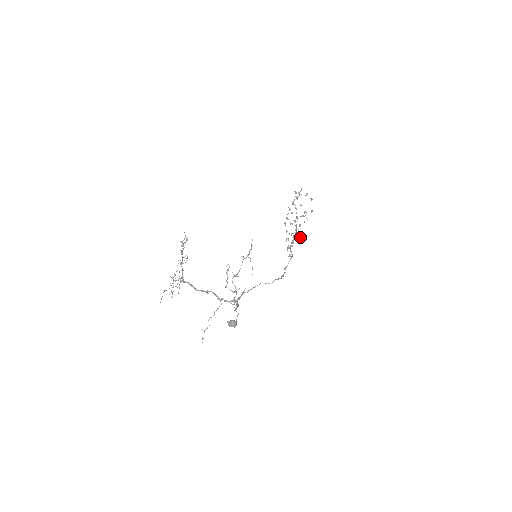
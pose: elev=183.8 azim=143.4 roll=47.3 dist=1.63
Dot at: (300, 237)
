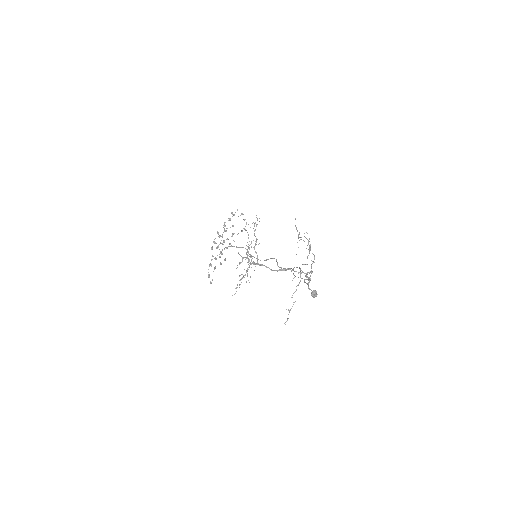
Dot at: occluded
